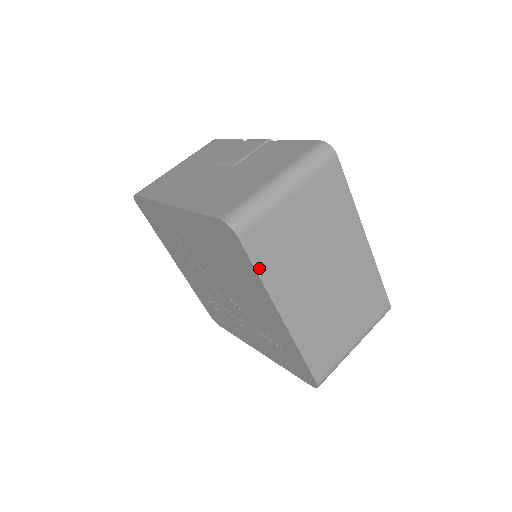
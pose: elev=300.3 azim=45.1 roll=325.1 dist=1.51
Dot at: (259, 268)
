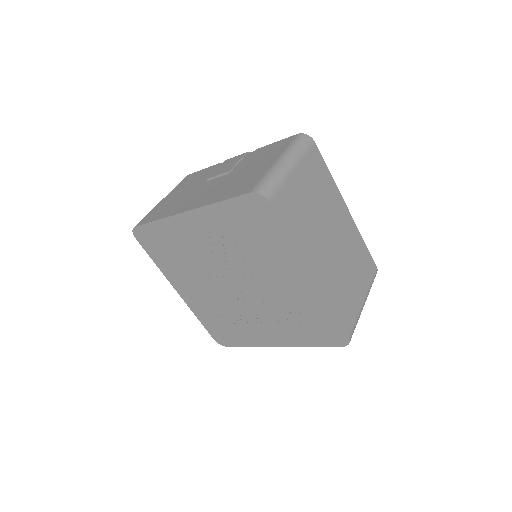
Dot at: (288, 229)
